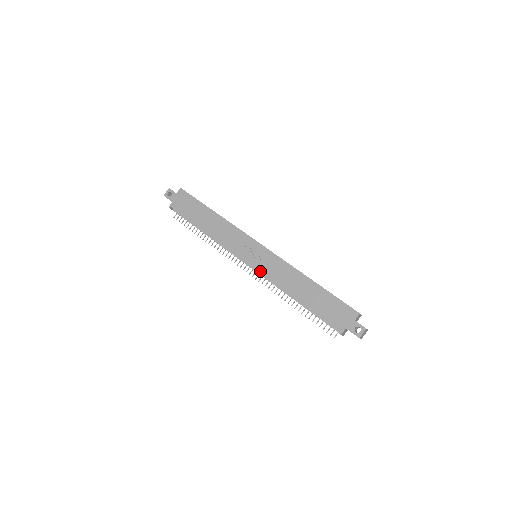
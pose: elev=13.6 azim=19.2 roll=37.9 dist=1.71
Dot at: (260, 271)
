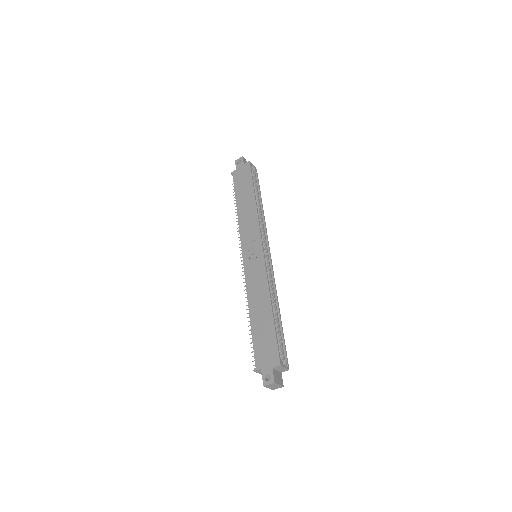
Dot at: (245, 270)
